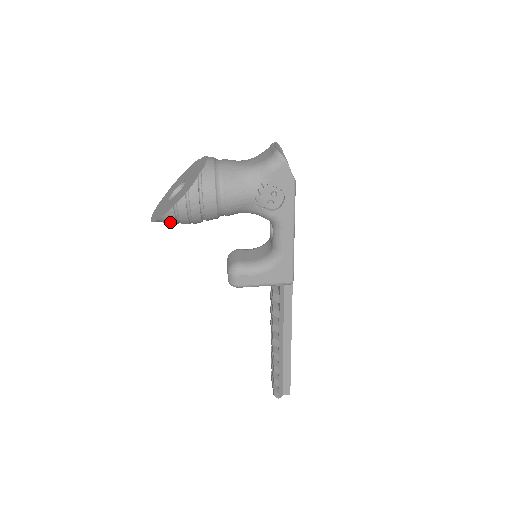
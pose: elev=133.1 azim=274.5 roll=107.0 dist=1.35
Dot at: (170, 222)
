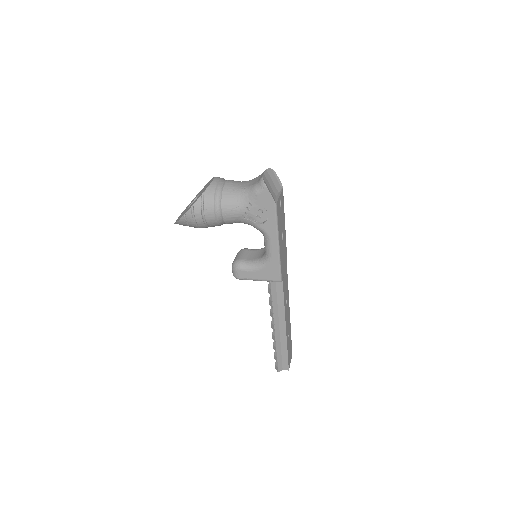
Dot at: (185, 225)
